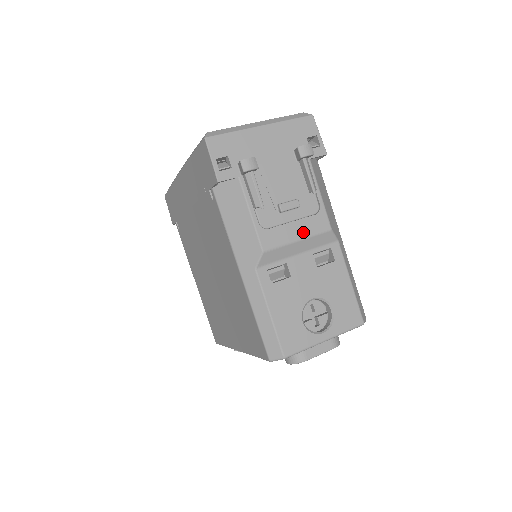
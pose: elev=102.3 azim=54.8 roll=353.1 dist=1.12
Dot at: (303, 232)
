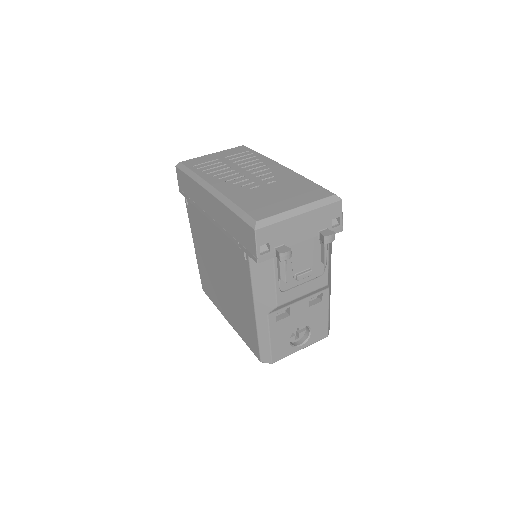
Dot at: (308, 290)
